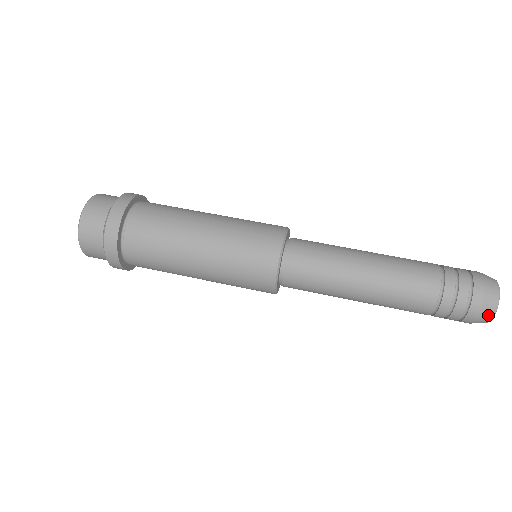
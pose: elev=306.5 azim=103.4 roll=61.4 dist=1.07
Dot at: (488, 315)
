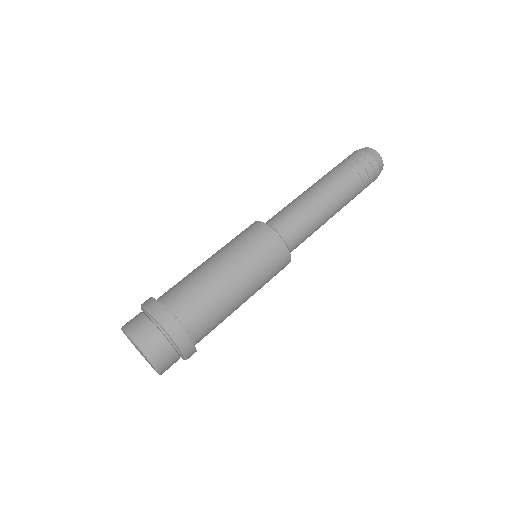
Dot at: (379, 158)
